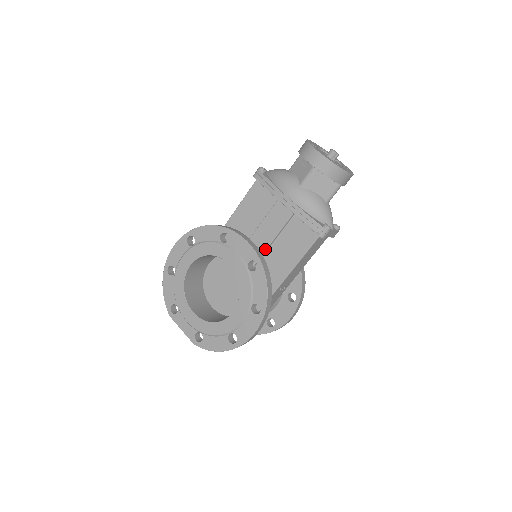
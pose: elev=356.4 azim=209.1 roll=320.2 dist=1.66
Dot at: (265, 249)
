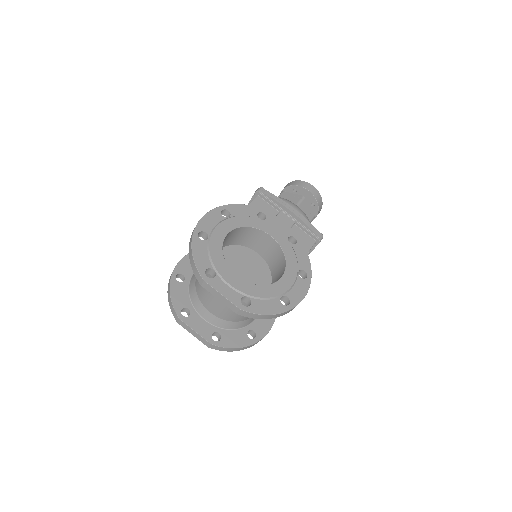
Dot at: occluded
